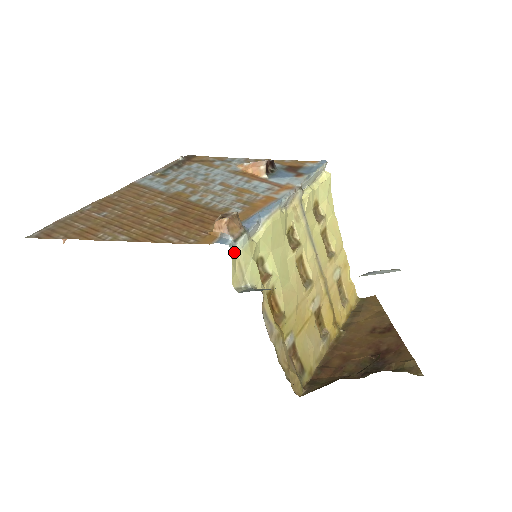
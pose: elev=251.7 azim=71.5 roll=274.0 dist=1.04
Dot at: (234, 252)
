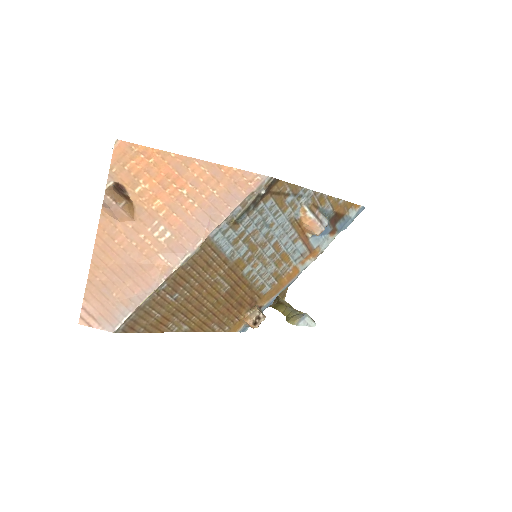
Dot at: occluded
